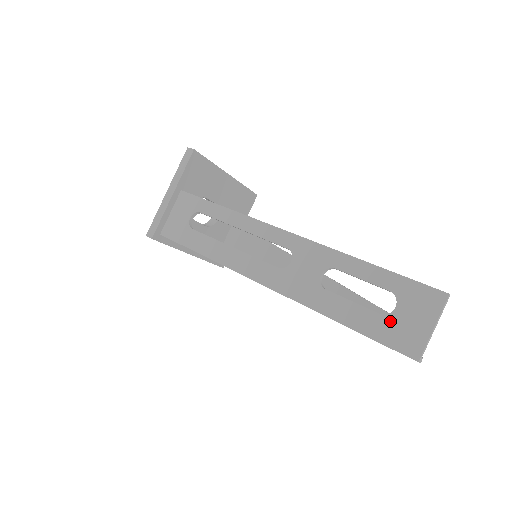
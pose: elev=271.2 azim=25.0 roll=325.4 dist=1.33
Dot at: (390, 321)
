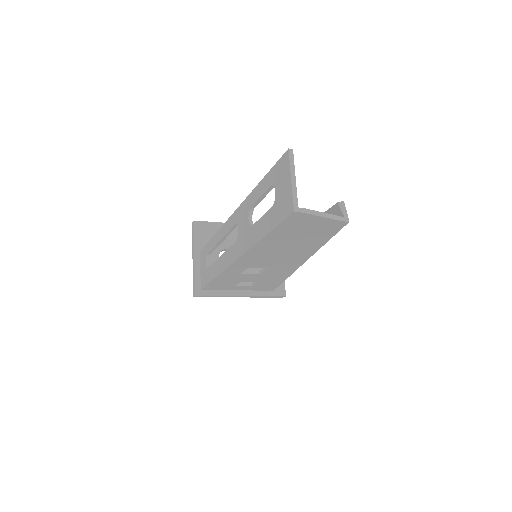
Dot at: (276, 204)
